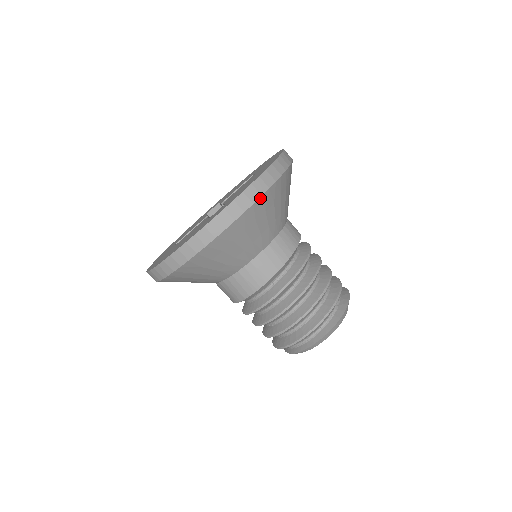
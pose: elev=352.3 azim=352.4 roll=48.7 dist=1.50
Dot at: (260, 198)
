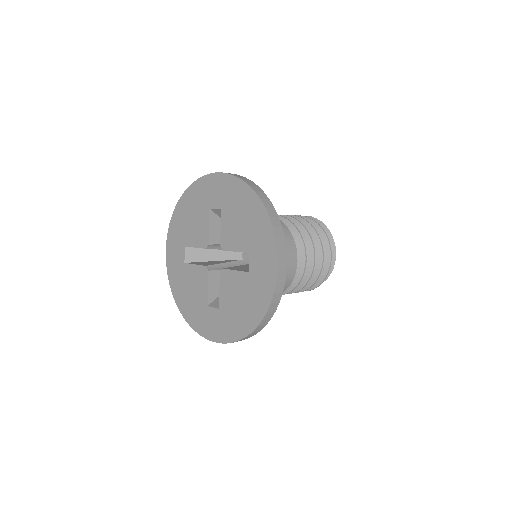
Dot at: (282, 230)
